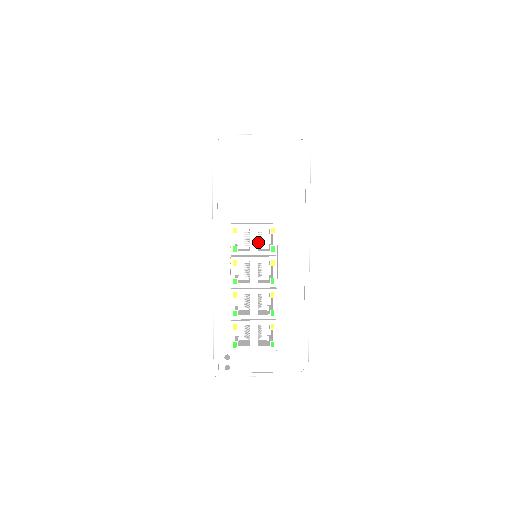
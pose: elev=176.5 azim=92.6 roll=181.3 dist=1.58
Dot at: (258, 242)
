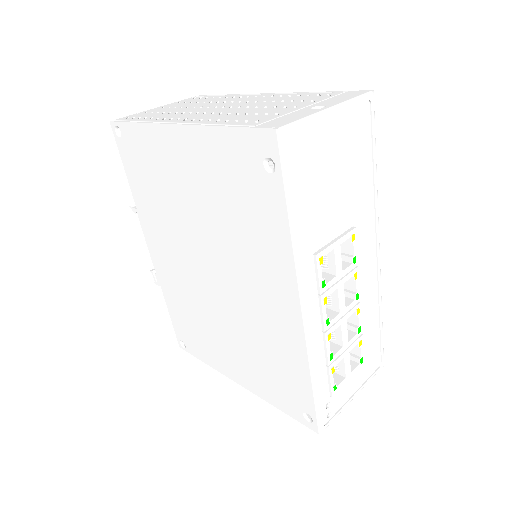
Dot at: occluded
